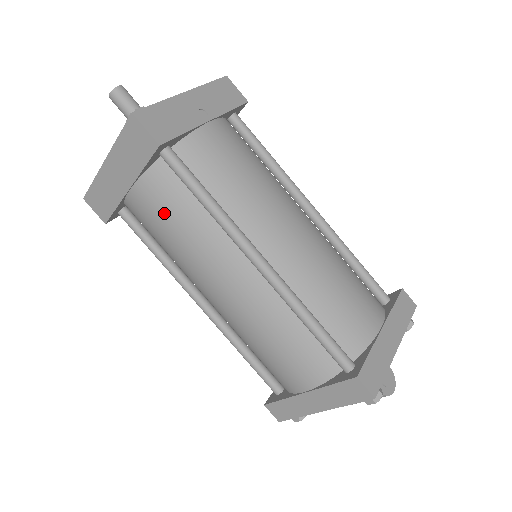
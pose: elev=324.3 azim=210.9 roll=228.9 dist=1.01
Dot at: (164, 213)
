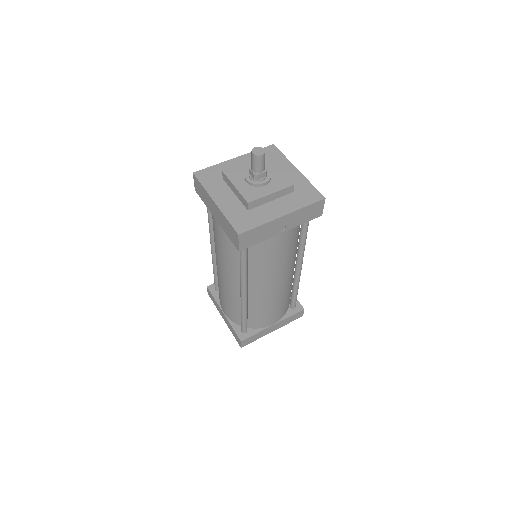
Dot at: (222, 242)
